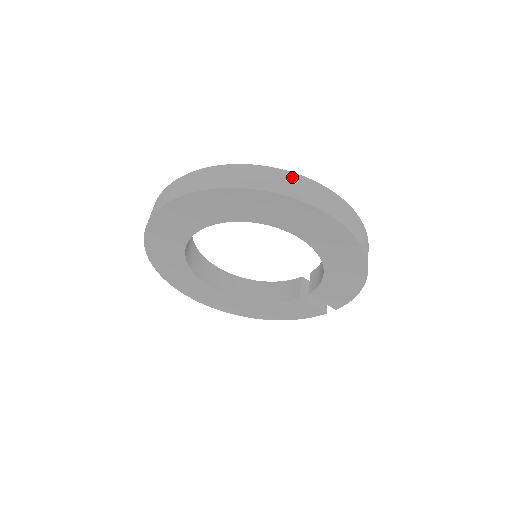
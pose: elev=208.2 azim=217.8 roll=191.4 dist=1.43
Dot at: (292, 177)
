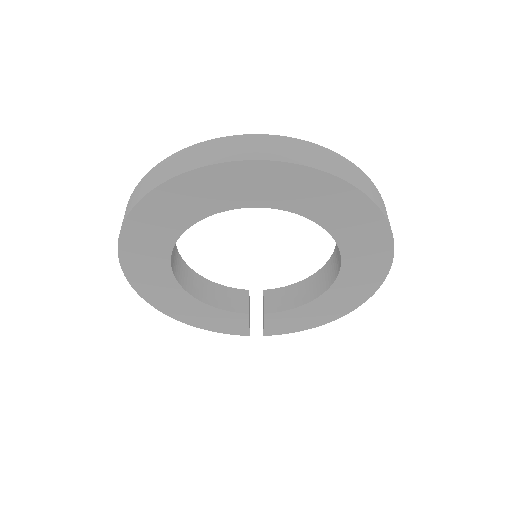
Dot at: occluded
